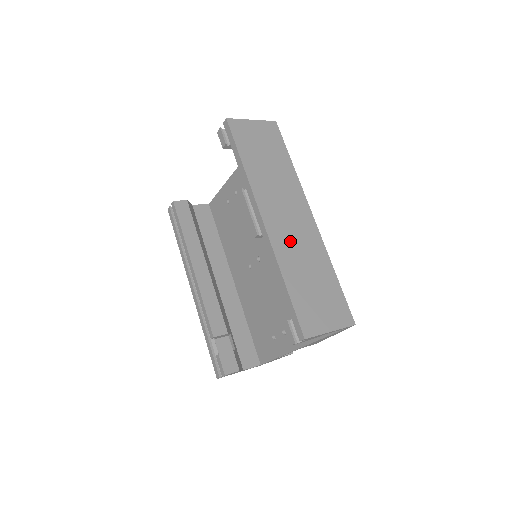
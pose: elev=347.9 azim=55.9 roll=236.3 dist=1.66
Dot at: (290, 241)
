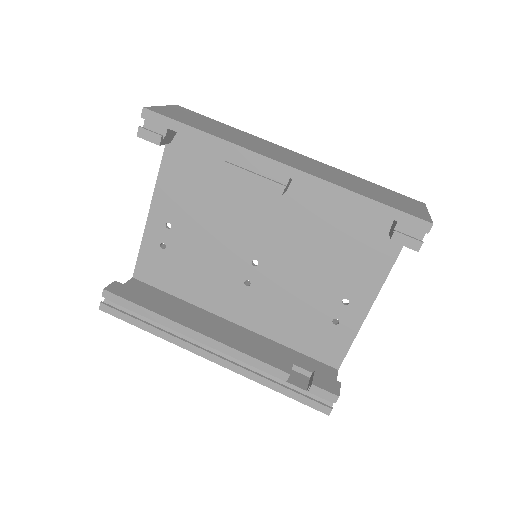
Dot at: (317, 170)
